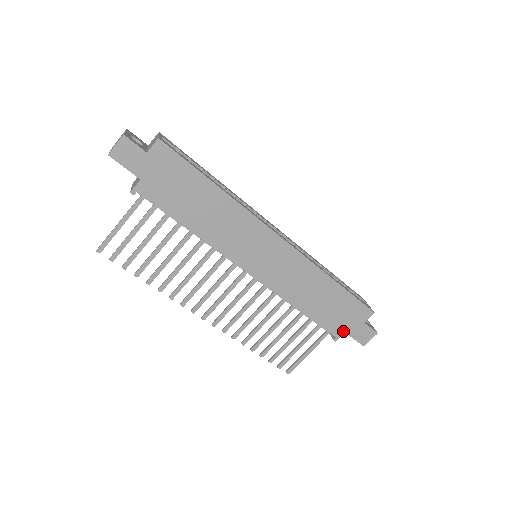
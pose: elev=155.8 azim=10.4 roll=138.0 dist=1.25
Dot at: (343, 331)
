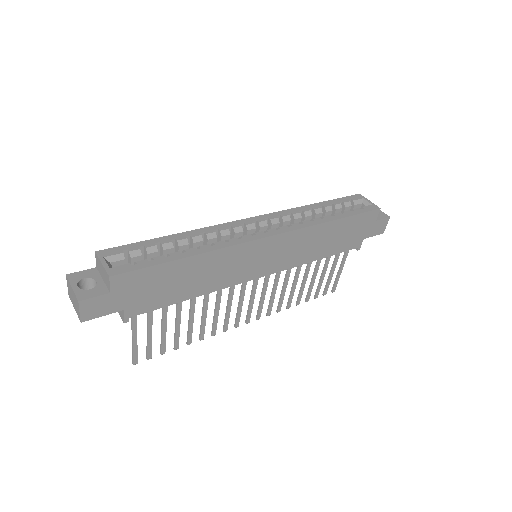
Dot at: (361, 240)
